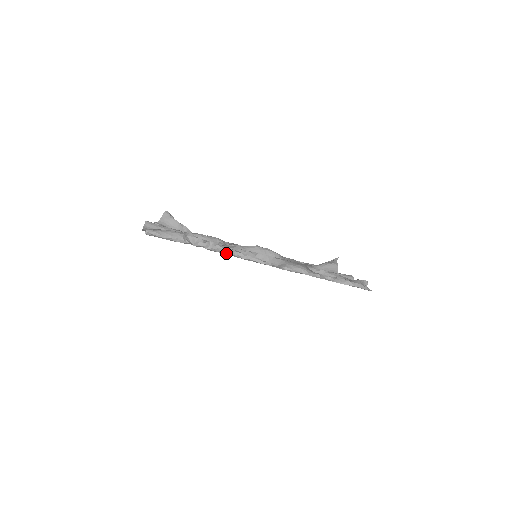
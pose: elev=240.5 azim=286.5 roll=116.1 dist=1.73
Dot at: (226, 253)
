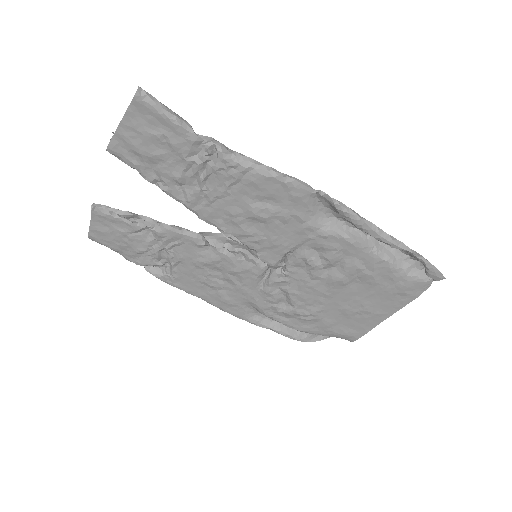
Dot at: (252, 167)
